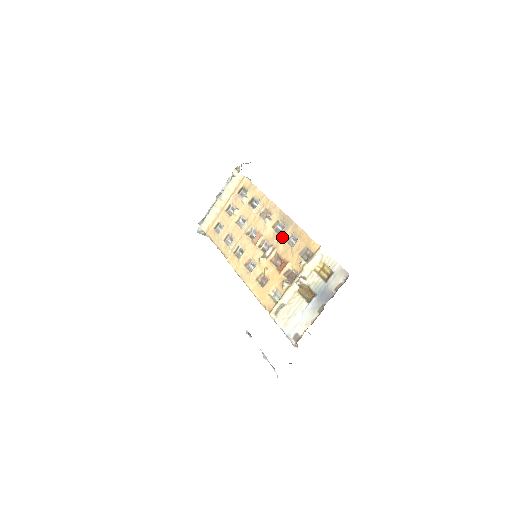
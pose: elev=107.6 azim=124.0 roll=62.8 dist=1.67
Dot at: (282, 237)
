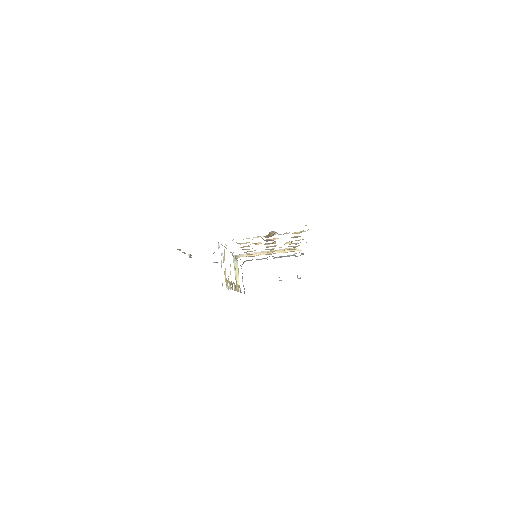
Dot at: occluded
